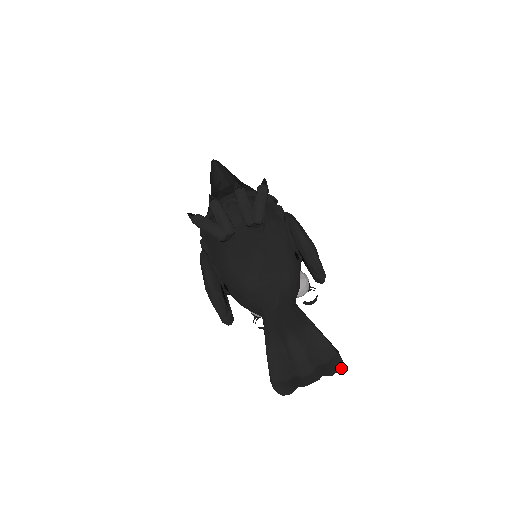
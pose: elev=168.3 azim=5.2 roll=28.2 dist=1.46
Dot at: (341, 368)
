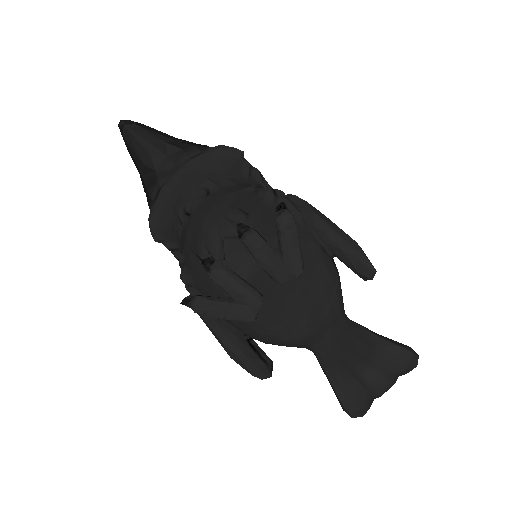
Dot at: (417, 362)
